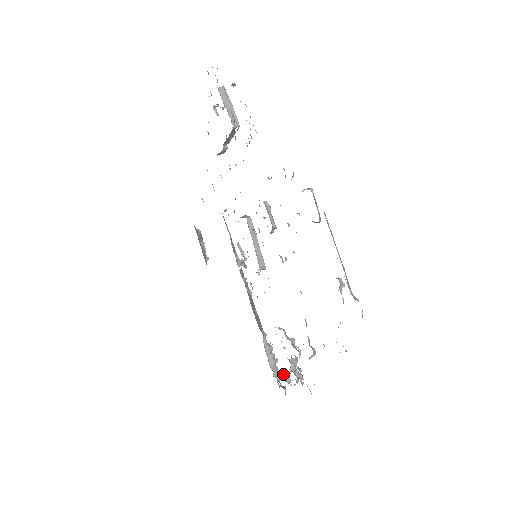
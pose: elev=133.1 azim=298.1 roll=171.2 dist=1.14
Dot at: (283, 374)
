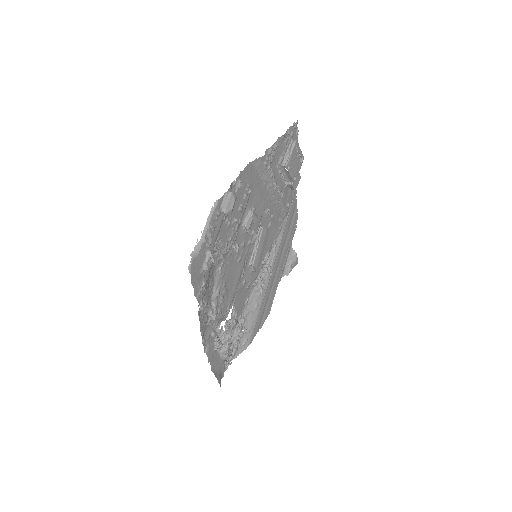
Dot at: occluded
